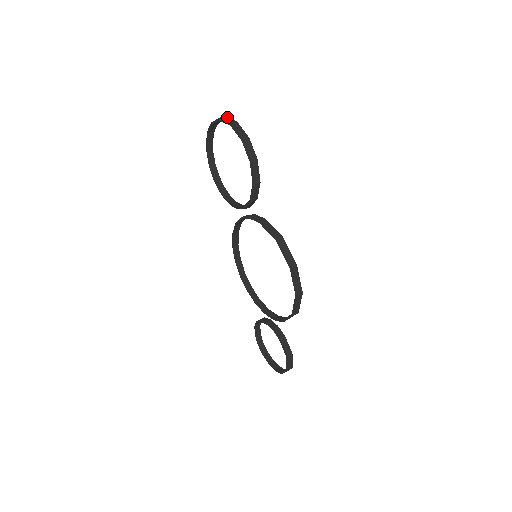
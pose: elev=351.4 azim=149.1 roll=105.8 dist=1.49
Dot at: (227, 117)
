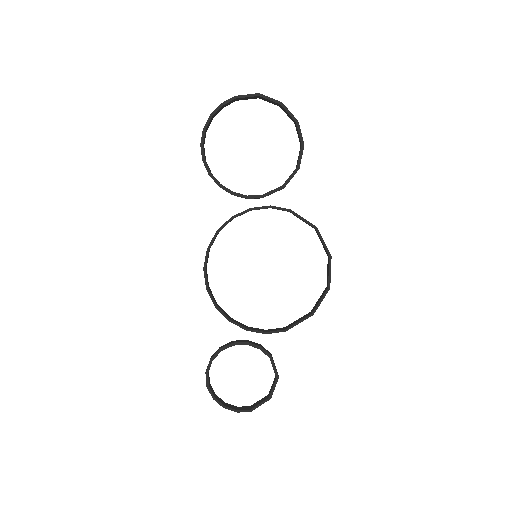
Dot at: (264, 96)
